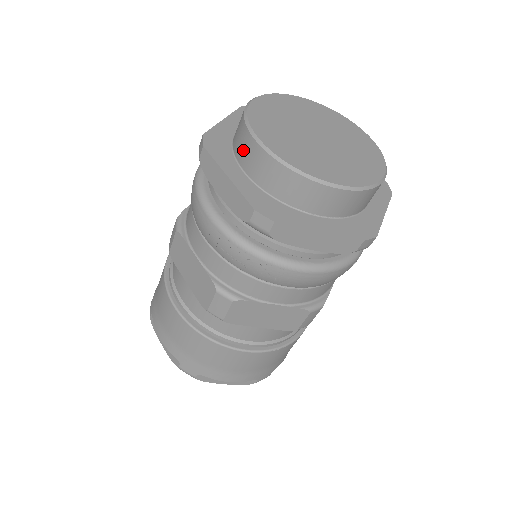
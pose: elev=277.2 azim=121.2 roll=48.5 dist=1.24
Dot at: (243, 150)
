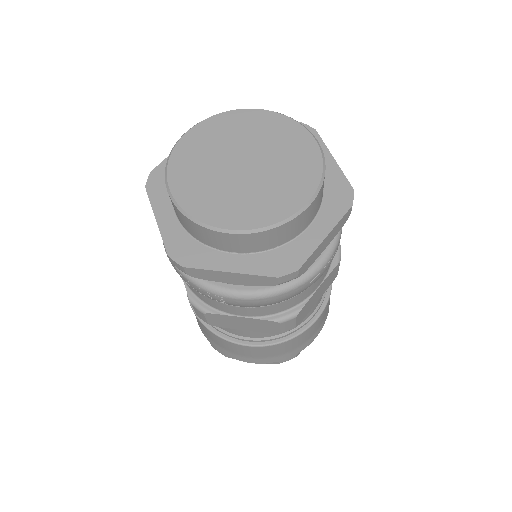
Dot at: occluded
